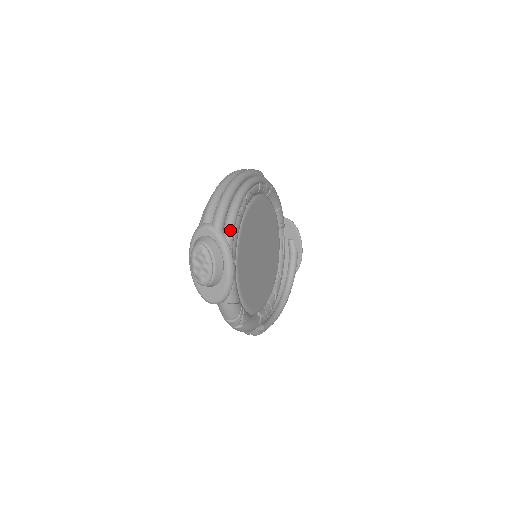
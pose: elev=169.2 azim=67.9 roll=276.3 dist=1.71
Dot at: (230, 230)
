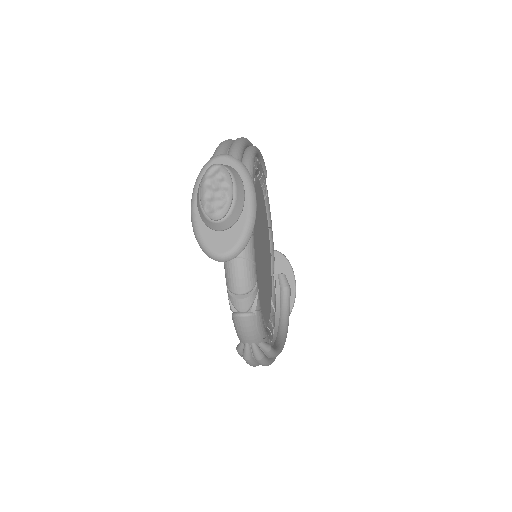
Dot at: (250, 164)
